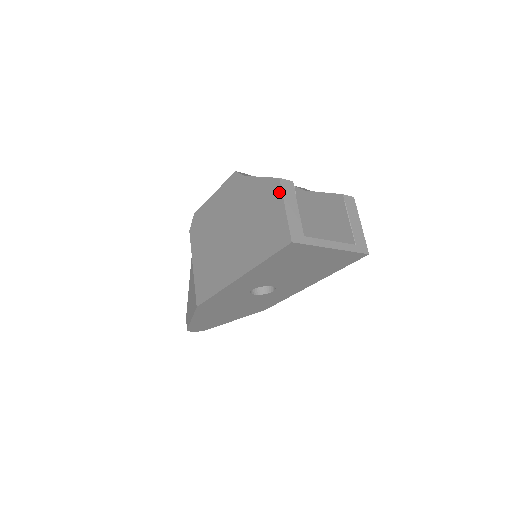
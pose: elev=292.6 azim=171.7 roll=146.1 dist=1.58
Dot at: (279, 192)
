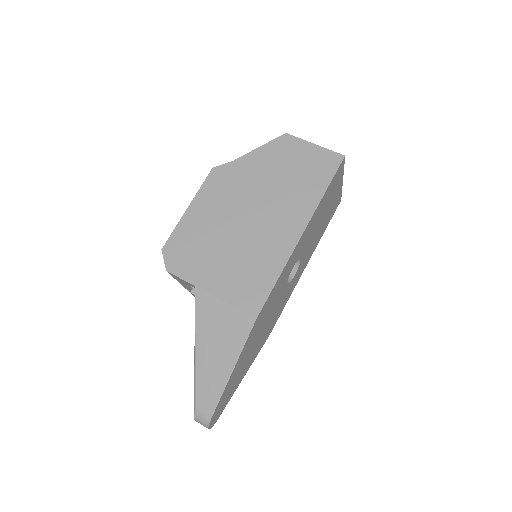
Dot at: (296, 140)
